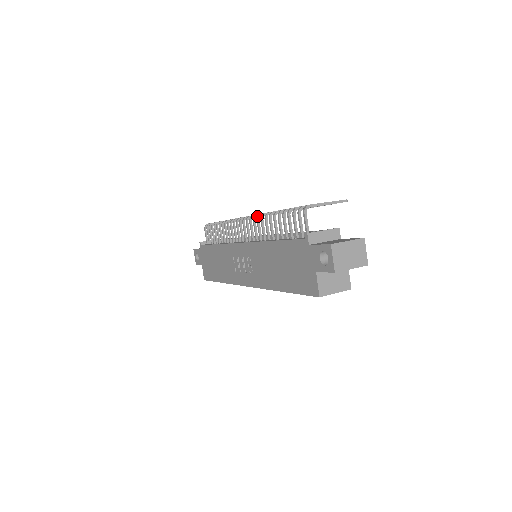
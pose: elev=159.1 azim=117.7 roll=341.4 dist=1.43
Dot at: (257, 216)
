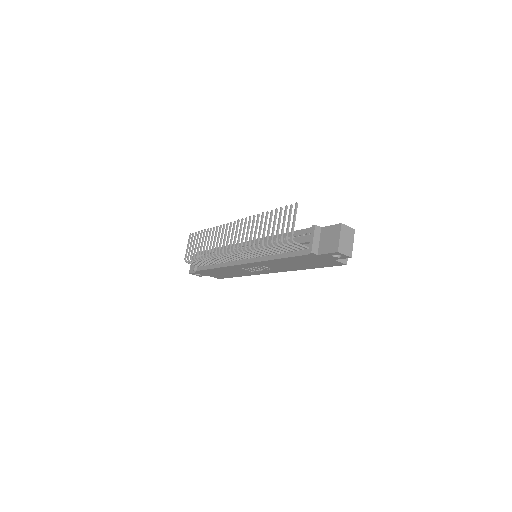
Dot at: occluded
